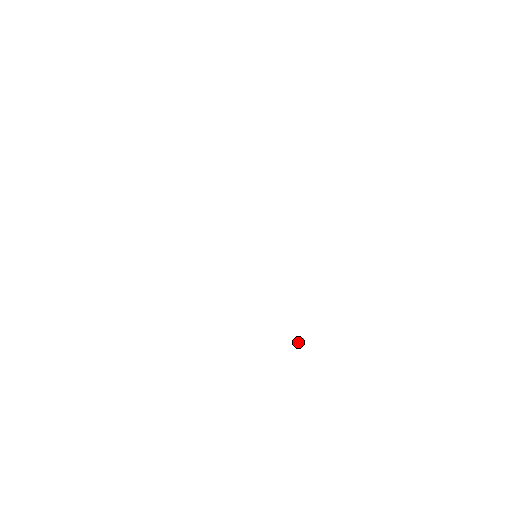
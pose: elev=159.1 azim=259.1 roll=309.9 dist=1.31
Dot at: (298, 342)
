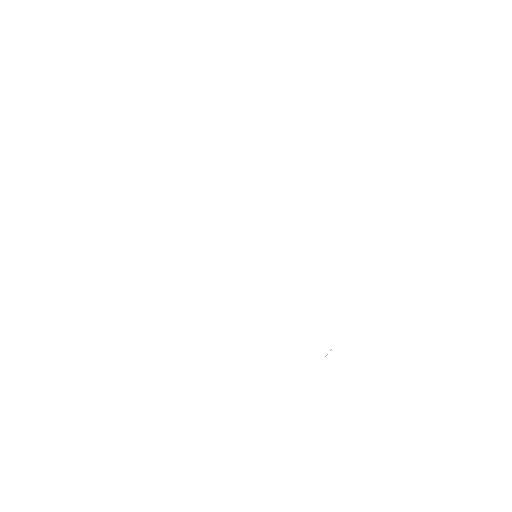
Dot at: (327, 354)
